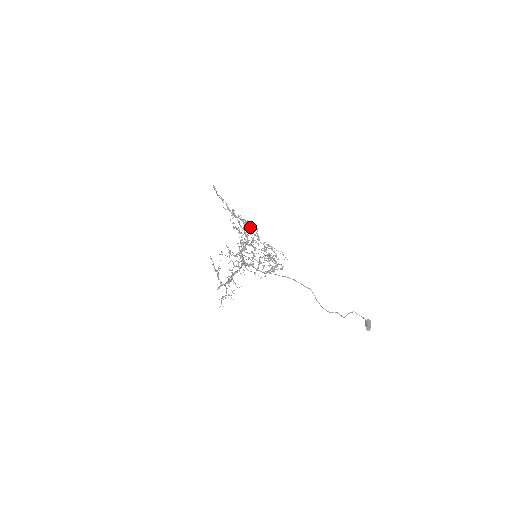
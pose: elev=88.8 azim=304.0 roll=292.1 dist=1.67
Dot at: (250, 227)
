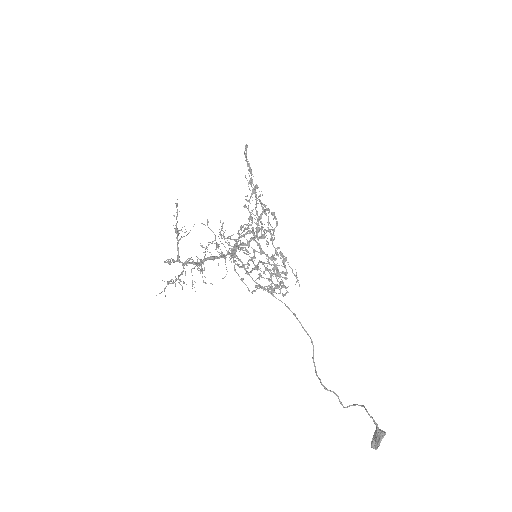
Dot at: (268, 216)
